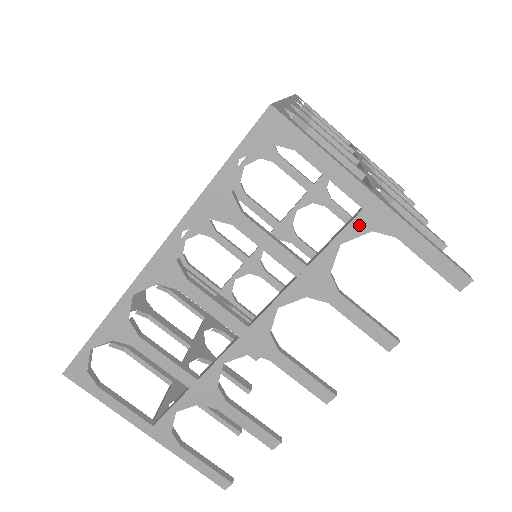
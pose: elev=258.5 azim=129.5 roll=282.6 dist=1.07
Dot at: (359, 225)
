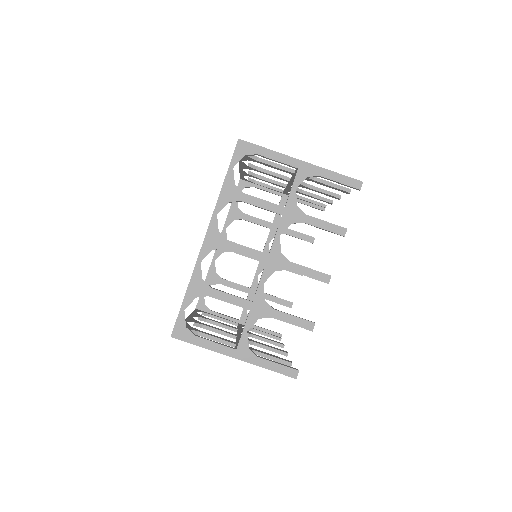
Dot at: (300, 177)
